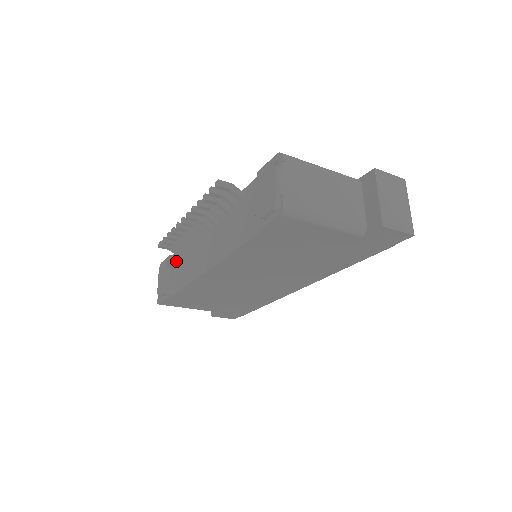
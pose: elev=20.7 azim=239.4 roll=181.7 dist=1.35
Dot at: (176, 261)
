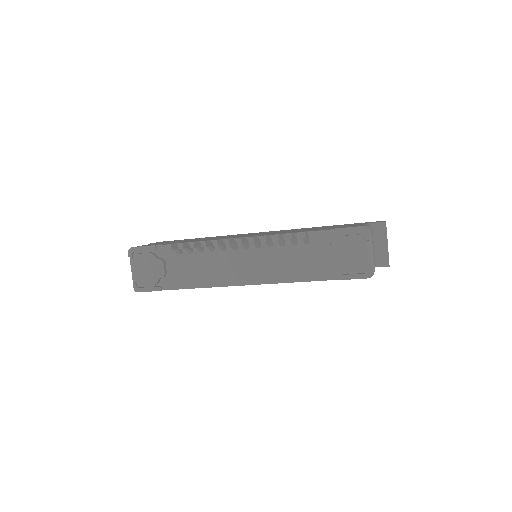
Dot at: (170, 255)
